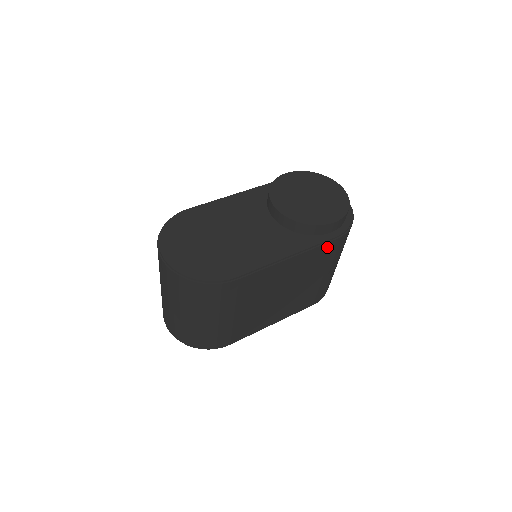
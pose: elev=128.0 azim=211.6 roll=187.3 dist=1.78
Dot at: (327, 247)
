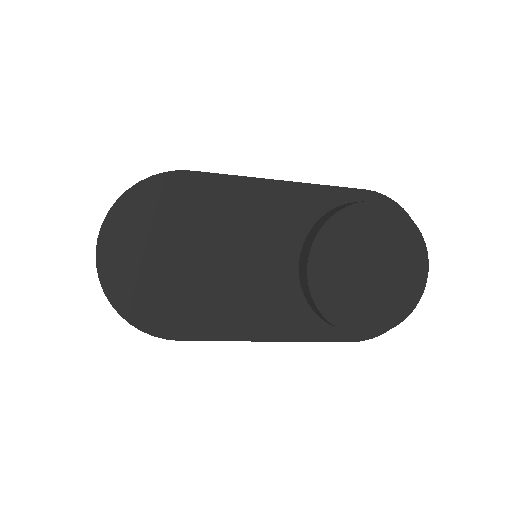
Dot at: occluded
